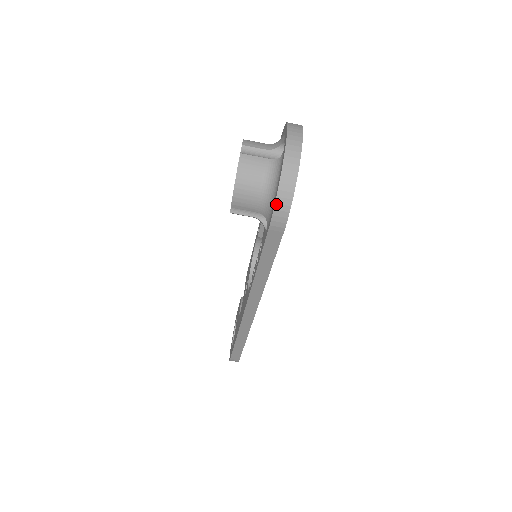
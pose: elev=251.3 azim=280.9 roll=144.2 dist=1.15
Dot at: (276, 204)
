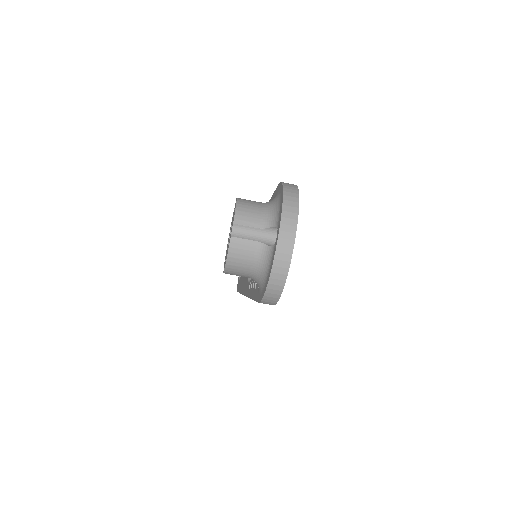
Dot at: (265, 296)
